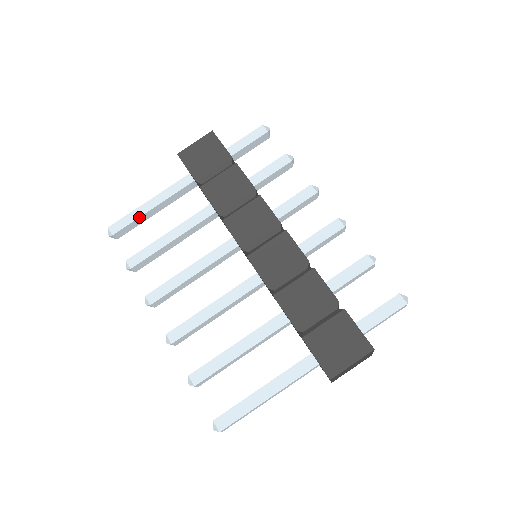
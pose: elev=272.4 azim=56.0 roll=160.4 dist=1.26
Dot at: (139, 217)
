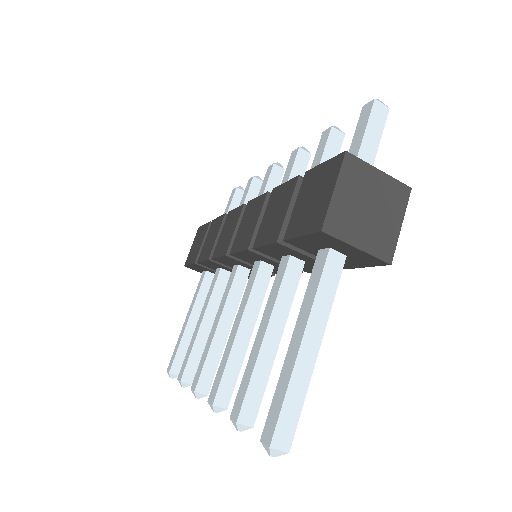
Dot at: (181, 338)
